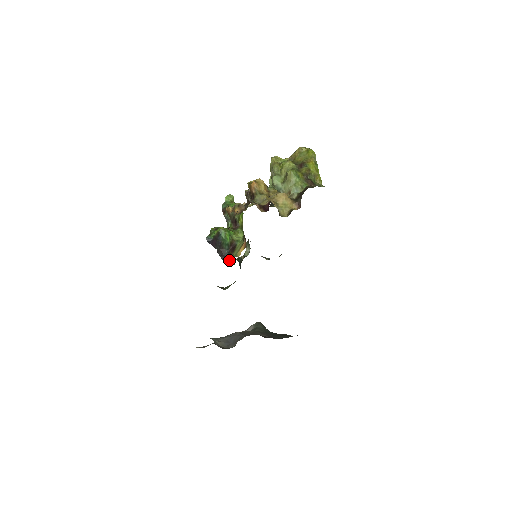
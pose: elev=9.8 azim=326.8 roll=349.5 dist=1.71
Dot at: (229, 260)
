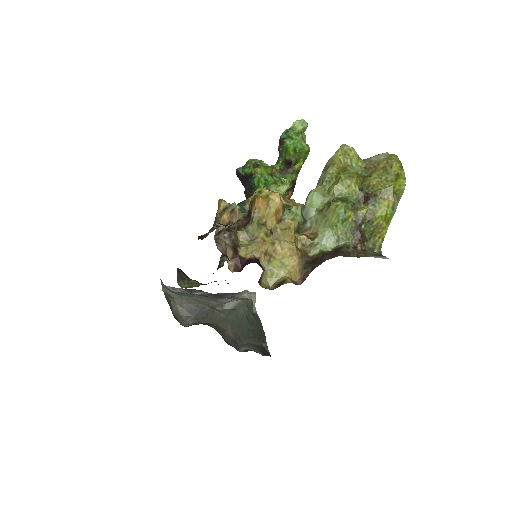
Dot at: occluded
